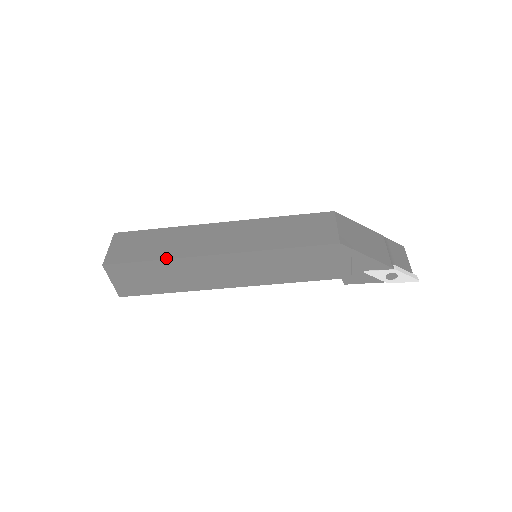
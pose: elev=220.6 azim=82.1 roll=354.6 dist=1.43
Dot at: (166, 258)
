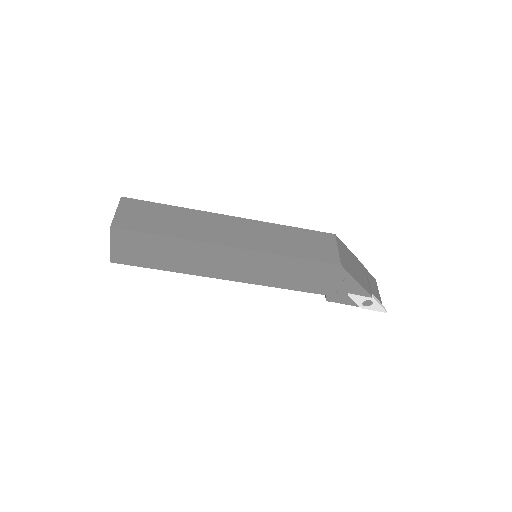
Dot at: (179, 237)
